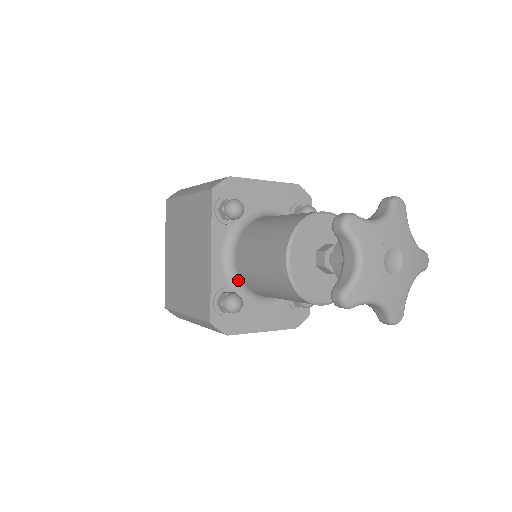
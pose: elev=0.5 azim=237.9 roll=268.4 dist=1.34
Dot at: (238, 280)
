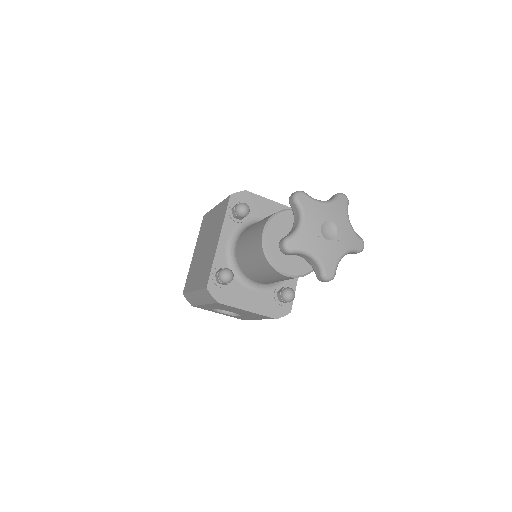
Dot at: (235, 263)
